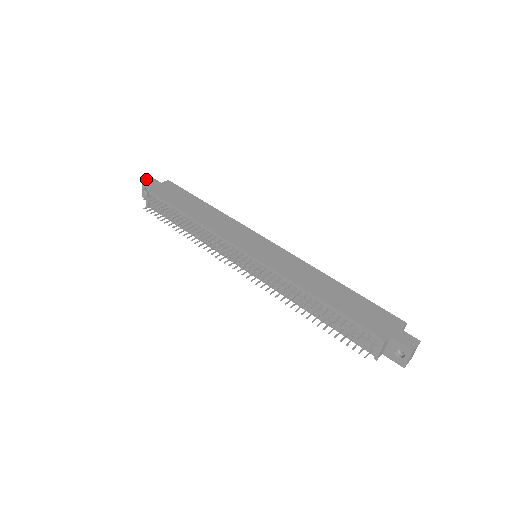
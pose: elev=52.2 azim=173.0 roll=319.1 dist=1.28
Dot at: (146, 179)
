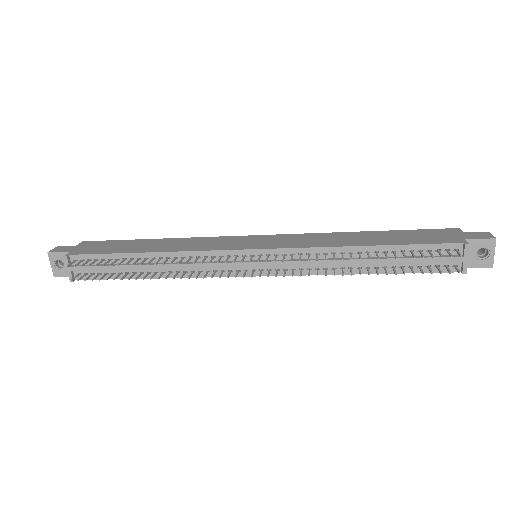
Dot at: (52, 249)
